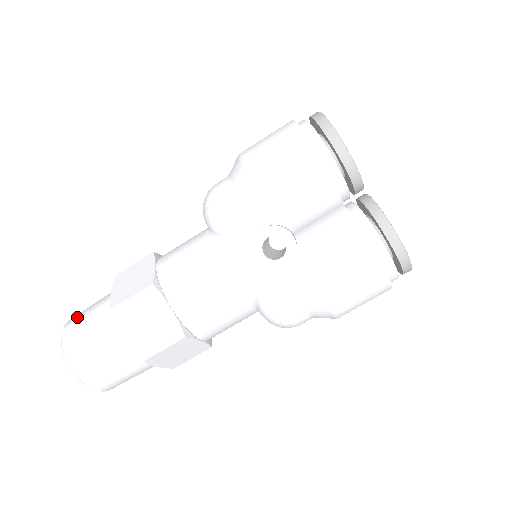
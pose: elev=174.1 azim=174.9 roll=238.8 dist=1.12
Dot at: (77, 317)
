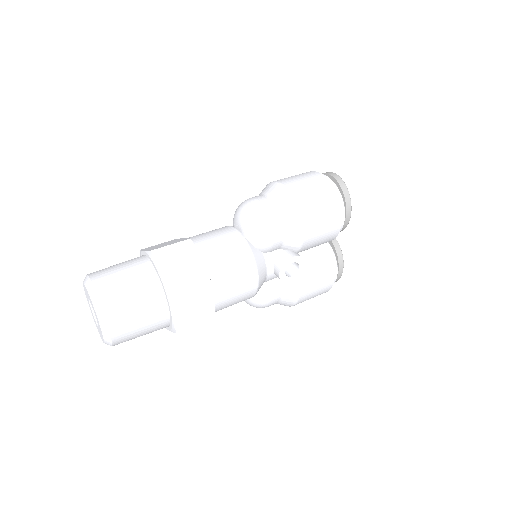
Dot at: (112, 285)
